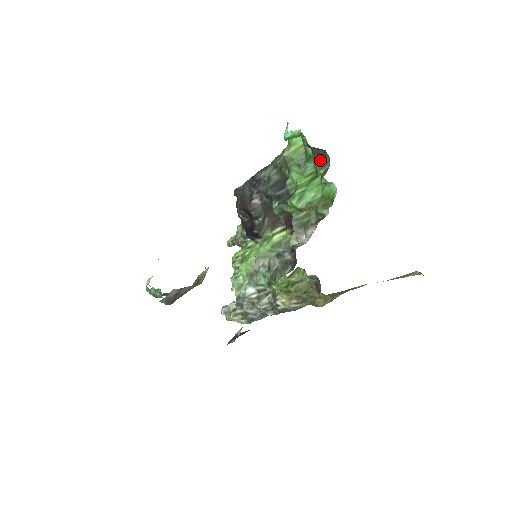
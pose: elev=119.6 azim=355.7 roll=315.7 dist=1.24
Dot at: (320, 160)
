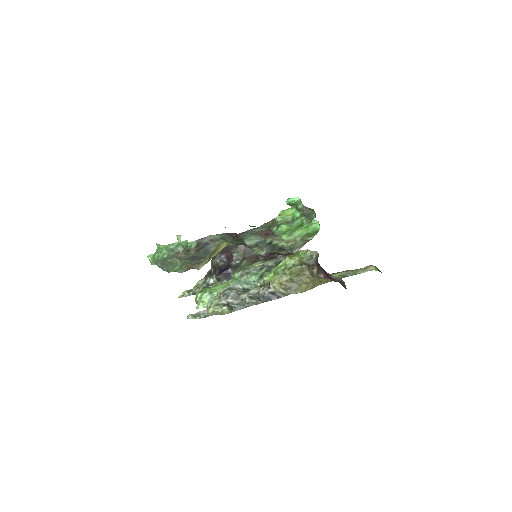
Dot at: (308, 216)
